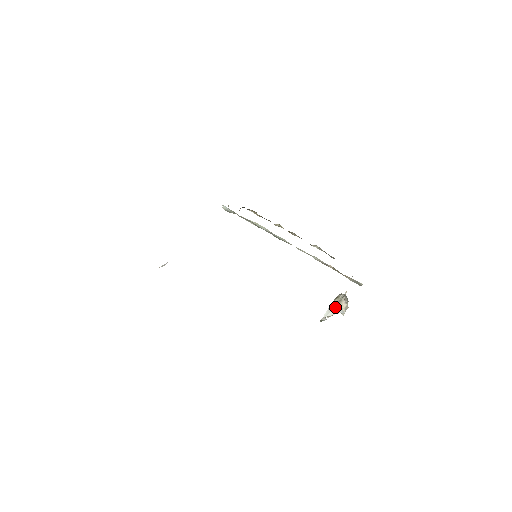
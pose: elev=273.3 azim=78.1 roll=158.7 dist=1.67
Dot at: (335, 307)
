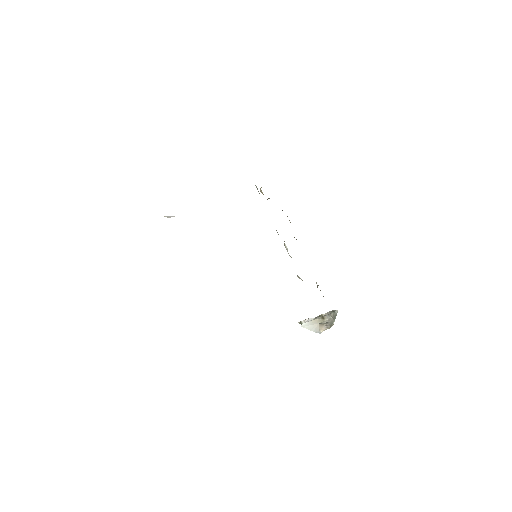
Dot at: (315, 325)
